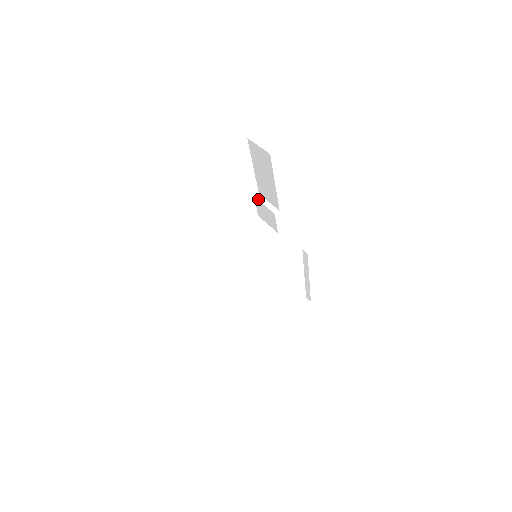
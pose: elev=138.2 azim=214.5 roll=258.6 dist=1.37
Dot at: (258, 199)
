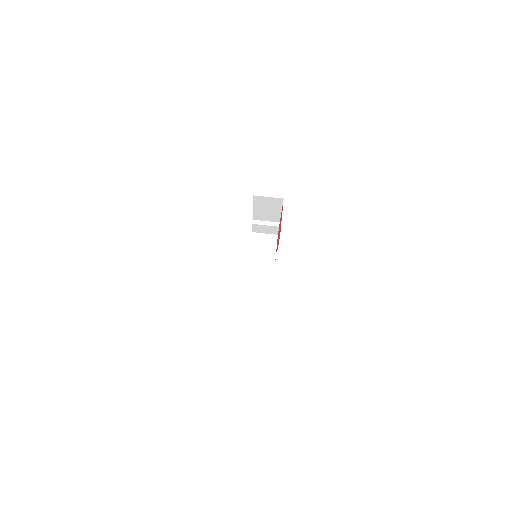
Dot at: (257, 224)
